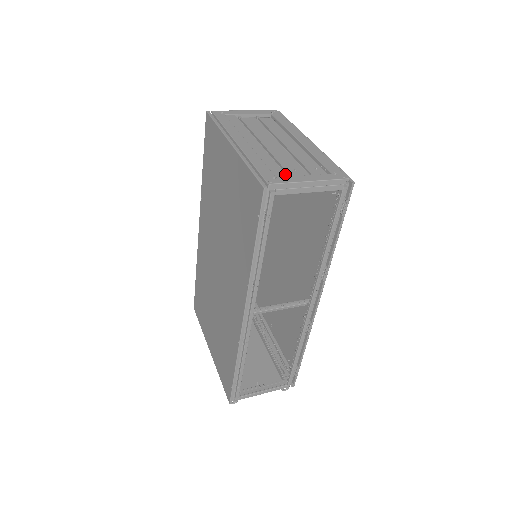
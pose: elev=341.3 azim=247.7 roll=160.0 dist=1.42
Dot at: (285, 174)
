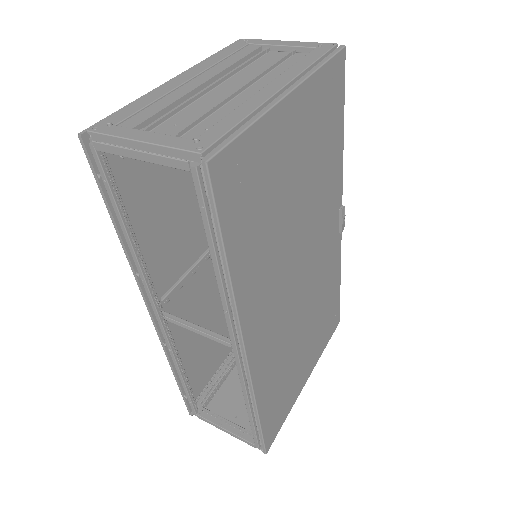
Dot at: (137, 124)
